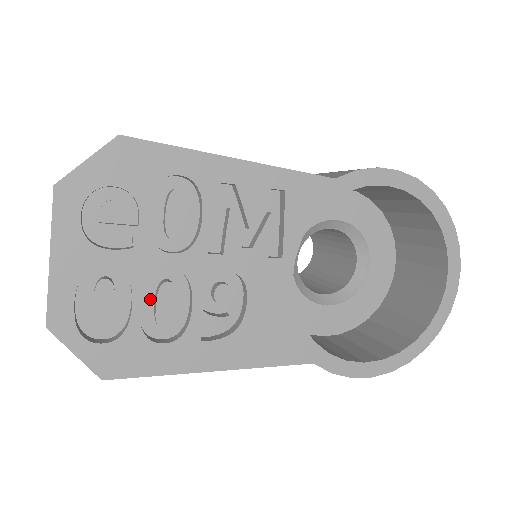
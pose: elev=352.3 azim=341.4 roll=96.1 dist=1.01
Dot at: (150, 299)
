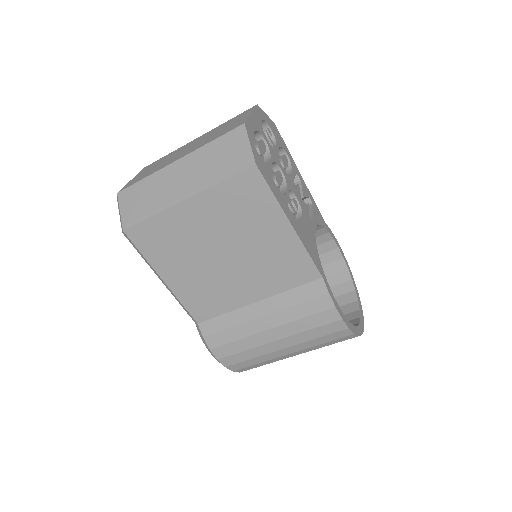
Dot at: occluded
